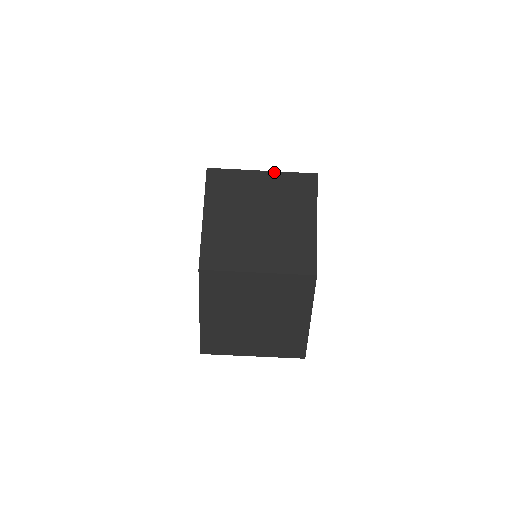
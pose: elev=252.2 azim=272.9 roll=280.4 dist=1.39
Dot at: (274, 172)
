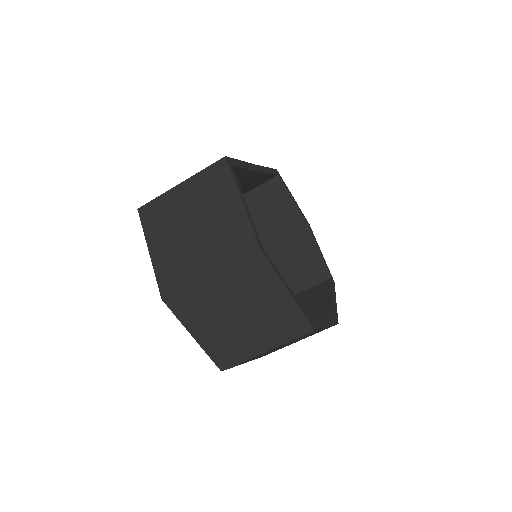
Dot at: (189, 178)
